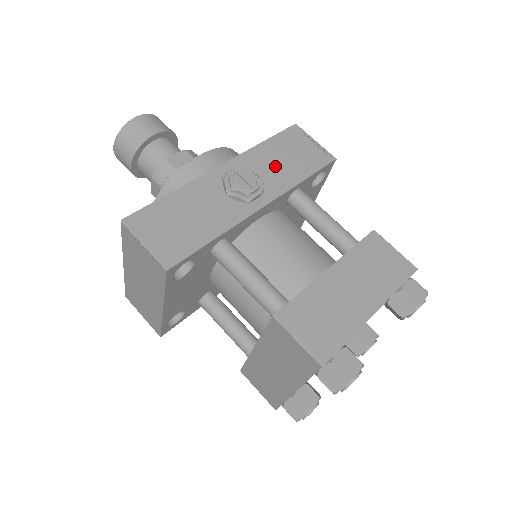
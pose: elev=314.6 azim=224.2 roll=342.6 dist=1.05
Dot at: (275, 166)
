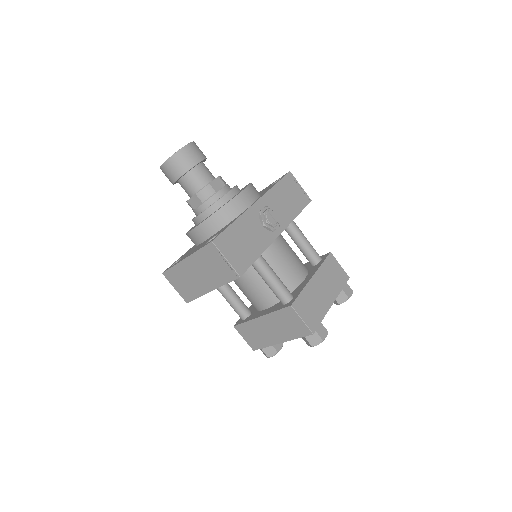
Dot at: (283, 204)
